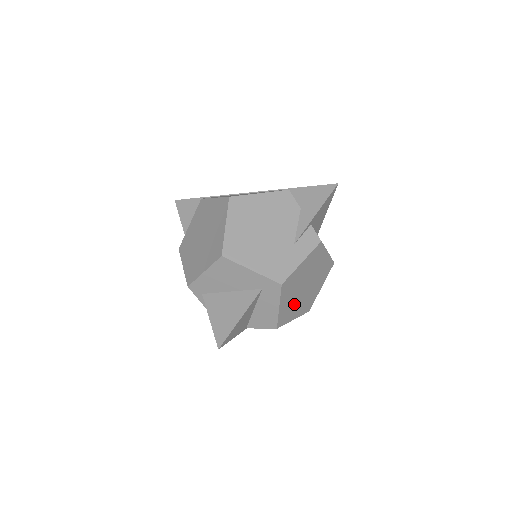
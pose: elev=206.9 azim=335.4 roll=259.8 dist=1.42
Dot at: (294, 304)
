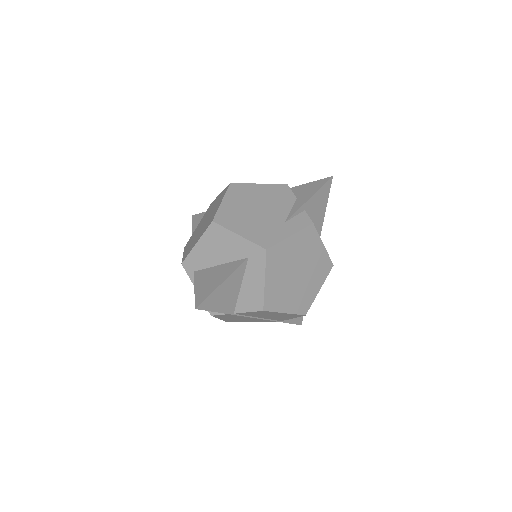
Dot at: (284, 290)
